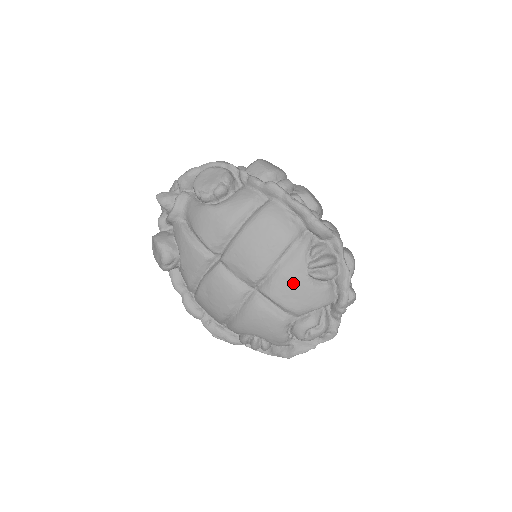
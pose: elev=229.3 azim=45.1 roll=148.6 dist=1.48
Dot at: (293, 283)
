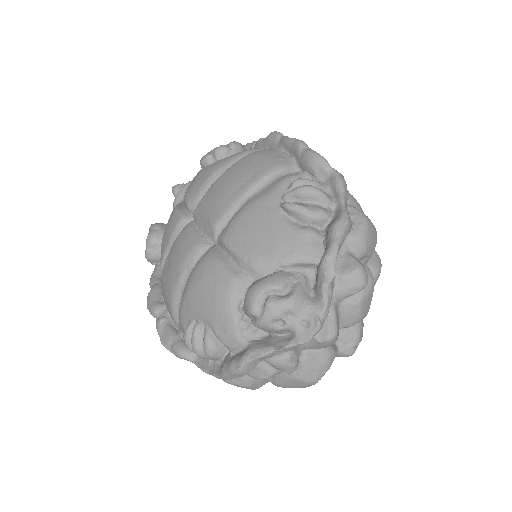
Dot at: (257, 218)
